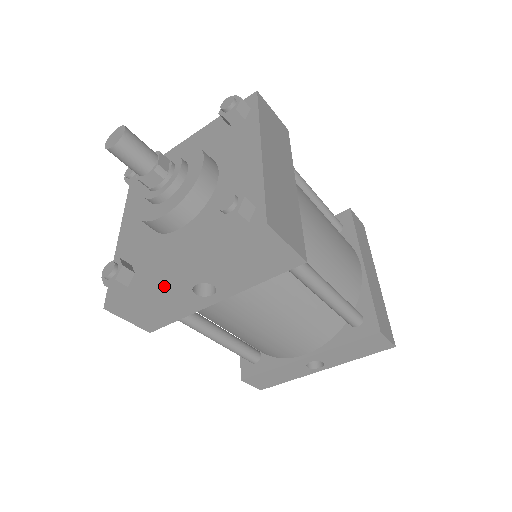
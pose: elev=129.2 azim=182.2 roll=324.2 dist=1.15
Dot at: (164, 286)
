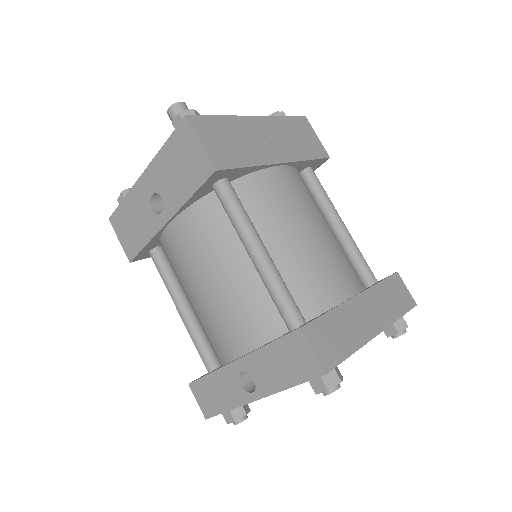
Dot at: (136, 194)
